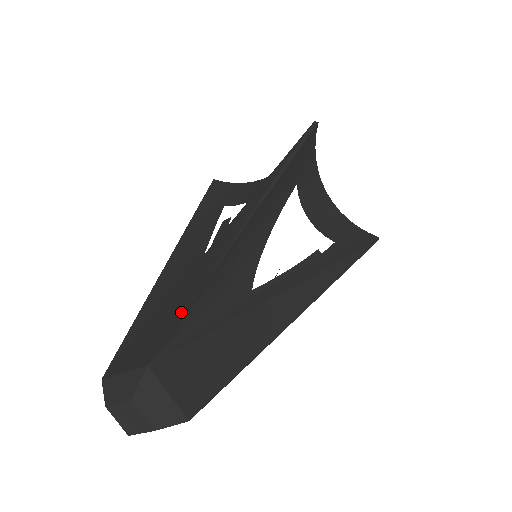
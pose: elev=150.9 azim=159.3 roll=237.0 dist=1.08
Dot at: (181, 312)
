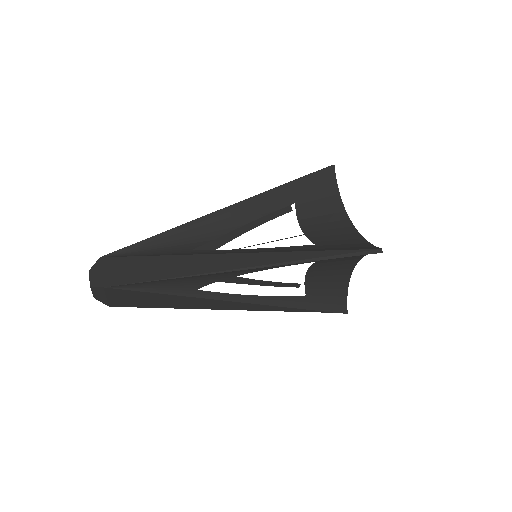
Dot at: (140, 280)
